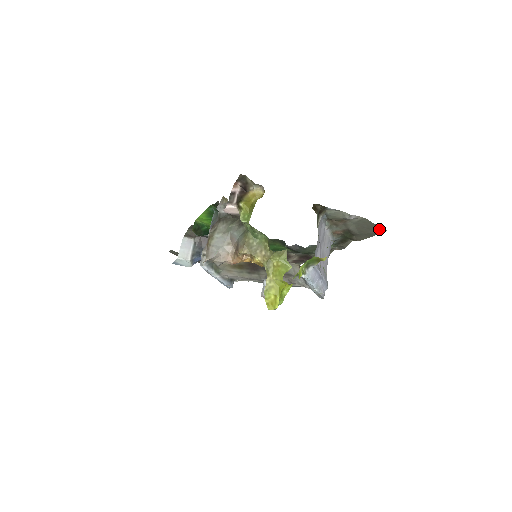
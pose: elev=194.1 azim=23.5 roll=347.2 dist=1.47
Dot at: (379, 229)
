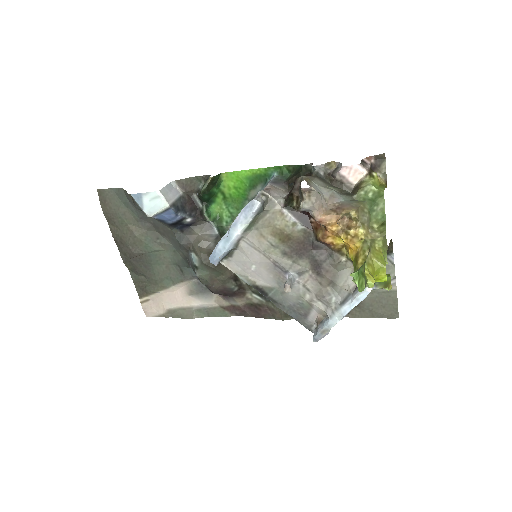
Dot at: (393, 312)
